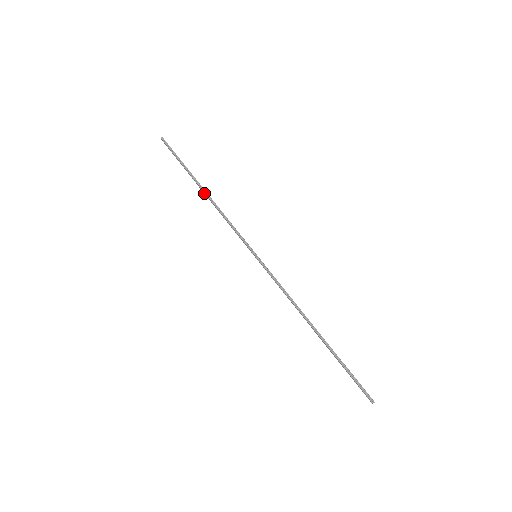
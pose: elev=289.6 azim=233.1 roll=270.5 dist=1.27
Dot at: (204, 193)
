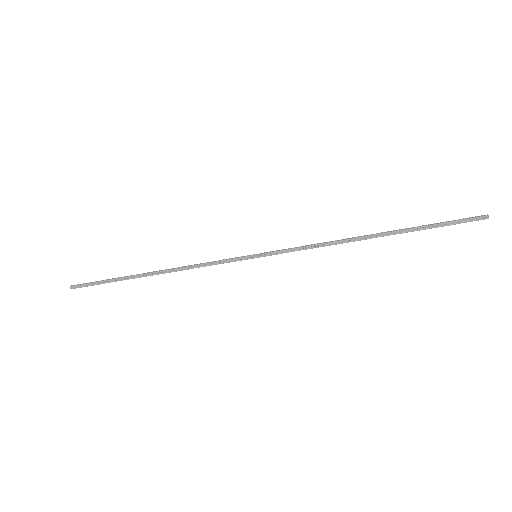
Dot at: (155, 274)
